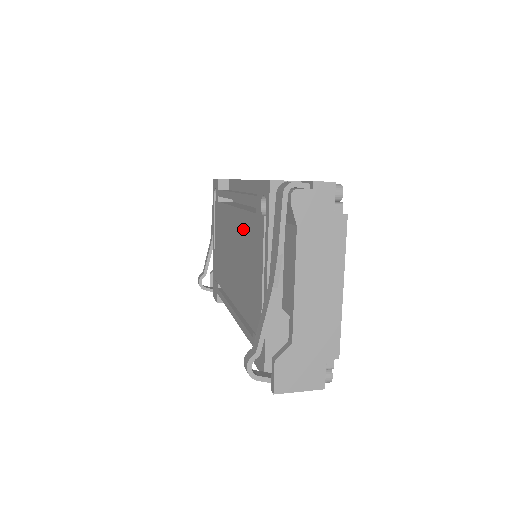
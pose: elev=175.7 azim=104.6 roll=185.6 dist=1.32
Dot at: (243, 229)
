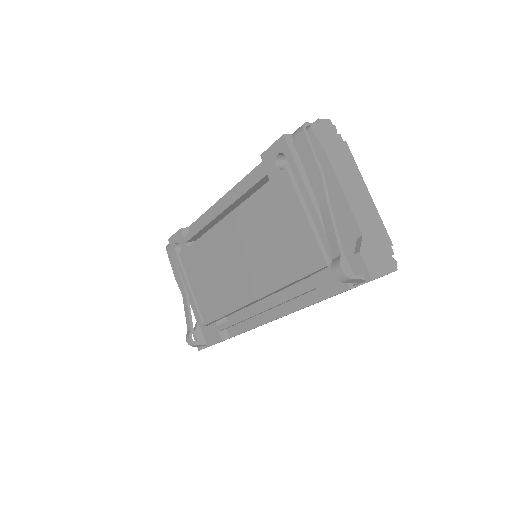
Dot at: (251, 215)
